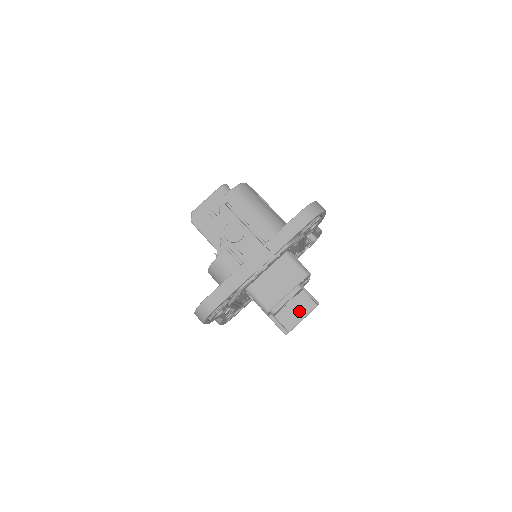
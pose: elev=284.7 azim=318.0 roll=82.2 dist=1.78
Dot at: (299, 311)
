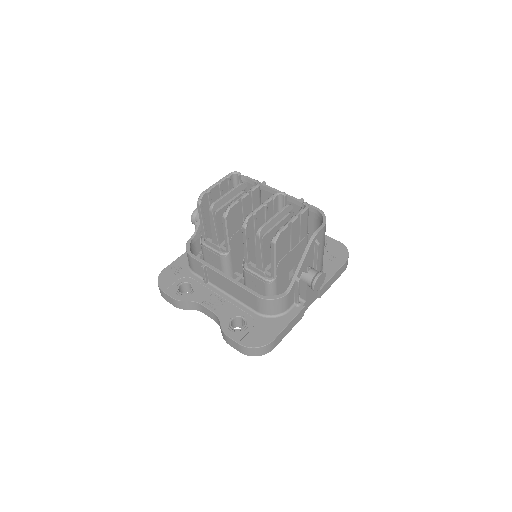
Dot at: occluded
